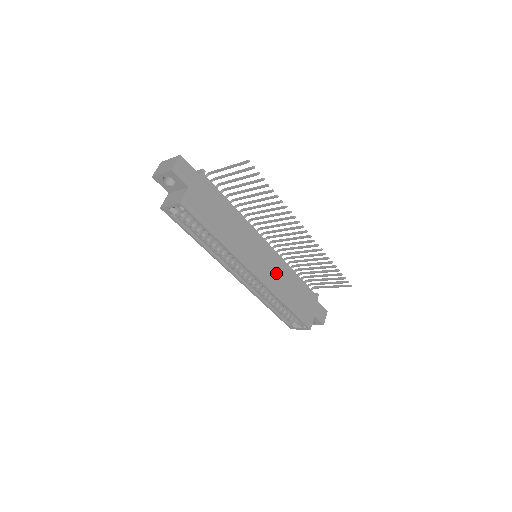
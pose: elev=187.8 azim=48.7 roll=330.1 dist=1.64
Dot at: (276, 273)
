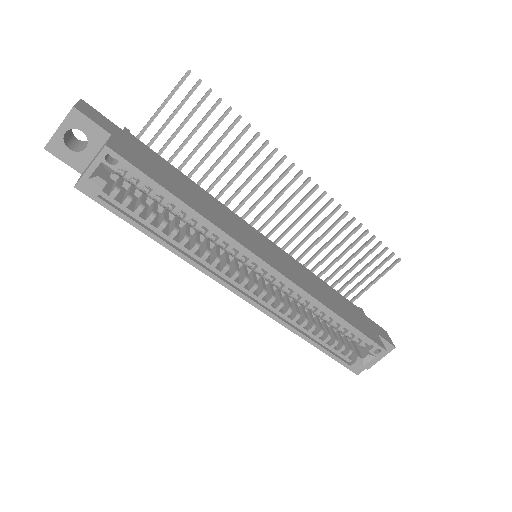
Dot at: (296, 272)
